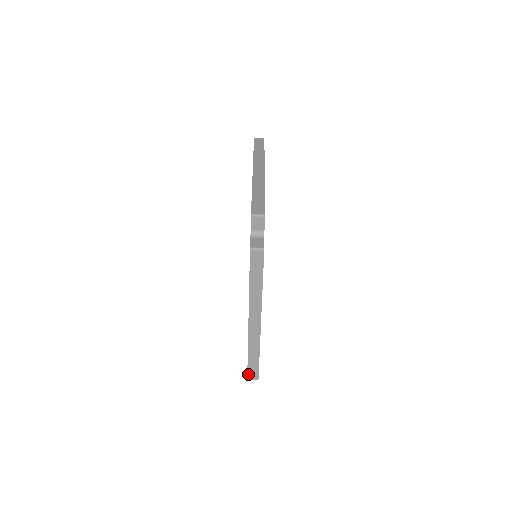
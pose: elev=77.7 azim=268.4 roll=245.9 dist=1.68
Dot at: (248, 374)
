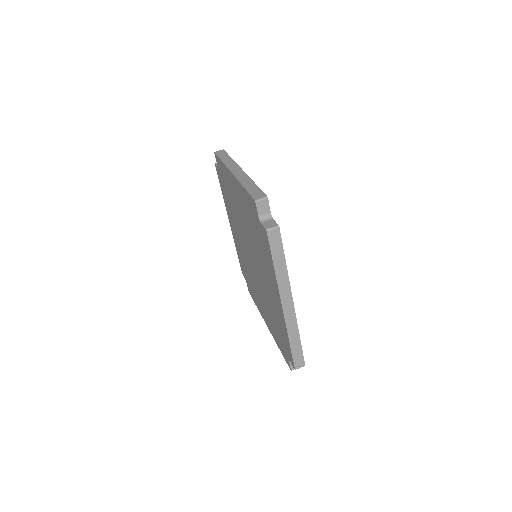
Dot at: (253, 197)
